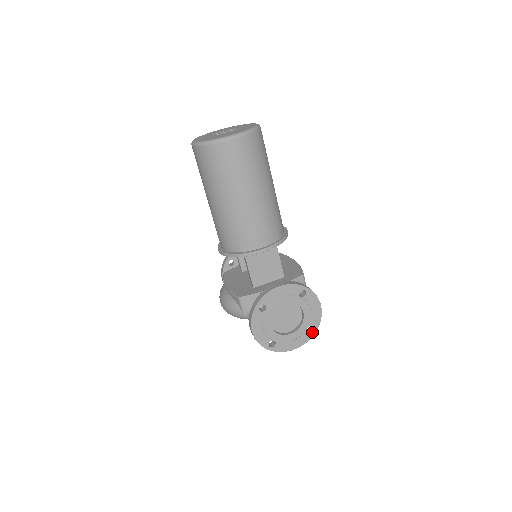
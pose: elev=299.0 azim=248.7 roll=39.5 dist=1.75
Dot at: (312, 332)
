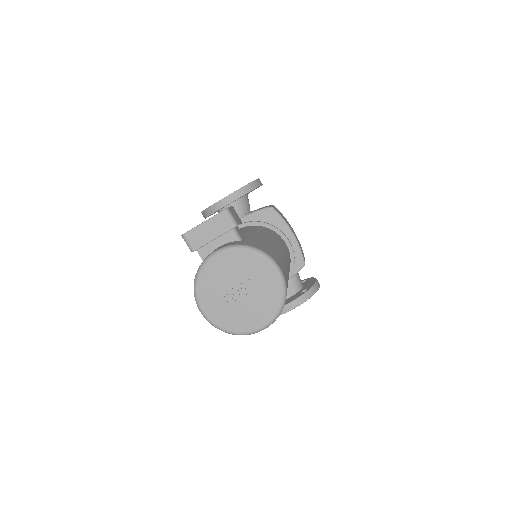
Dot at: occluded
